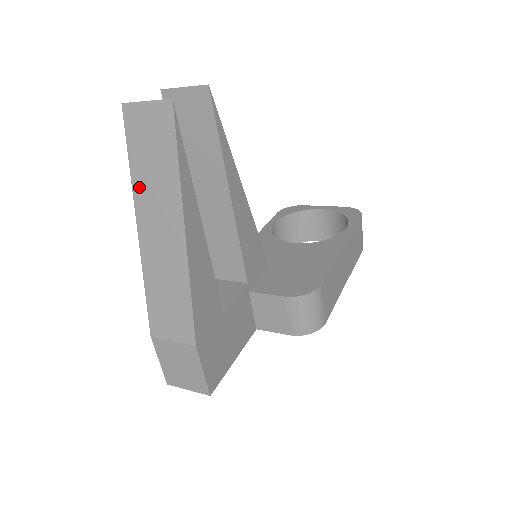
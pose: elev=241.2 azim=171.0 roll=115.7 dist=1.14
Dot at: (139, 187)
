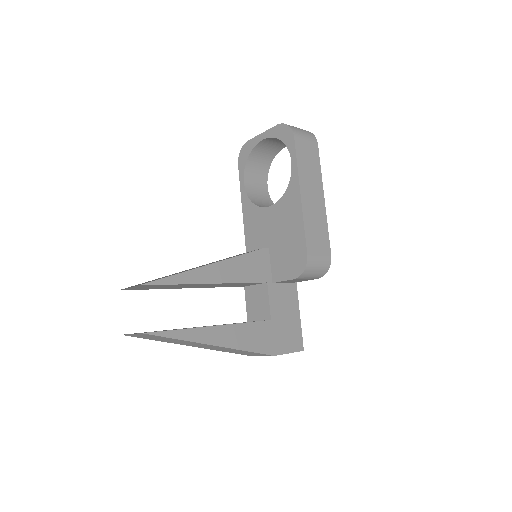
Dot at: occluded
